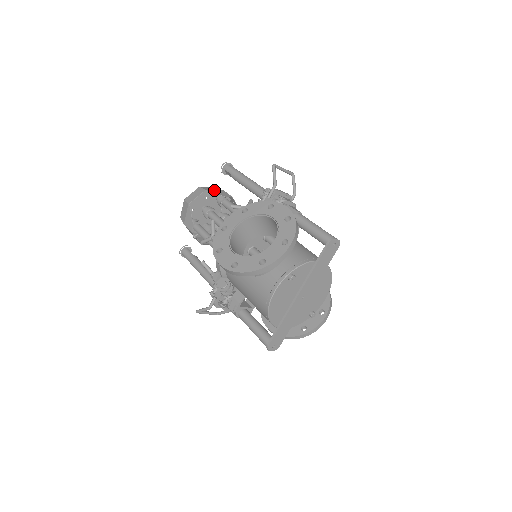
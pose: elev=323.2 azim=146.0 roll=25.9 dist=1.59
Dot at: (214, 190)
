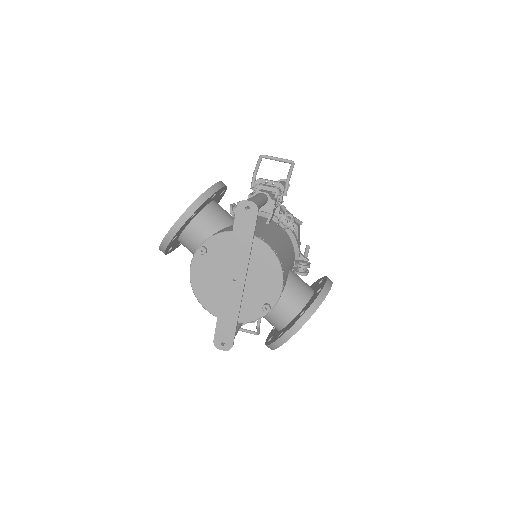
Dot at: occluded
